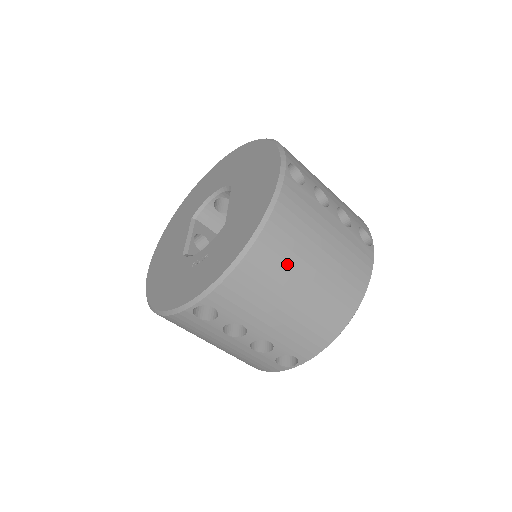
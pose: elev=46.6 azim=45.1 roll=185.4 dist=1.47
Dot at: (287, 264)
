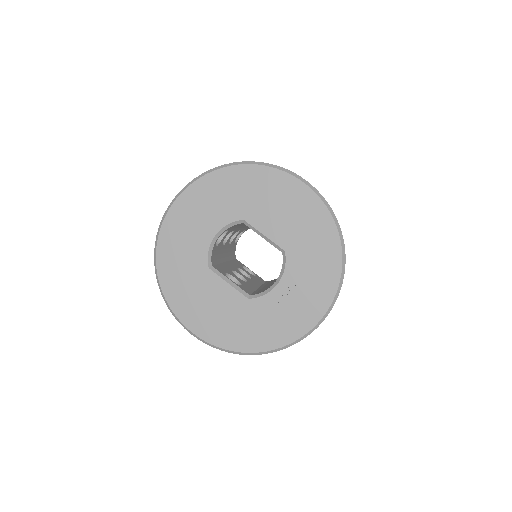
Dot at: occluded
